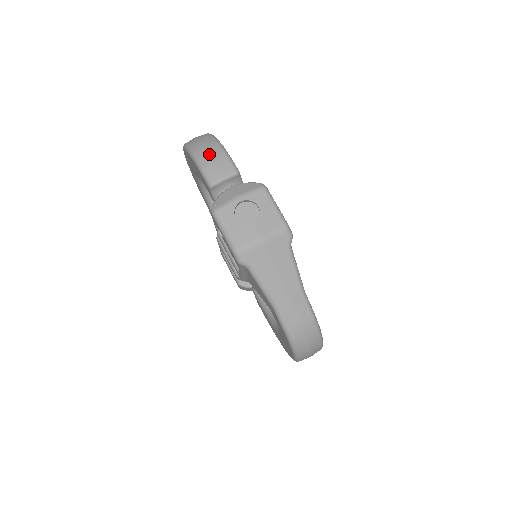
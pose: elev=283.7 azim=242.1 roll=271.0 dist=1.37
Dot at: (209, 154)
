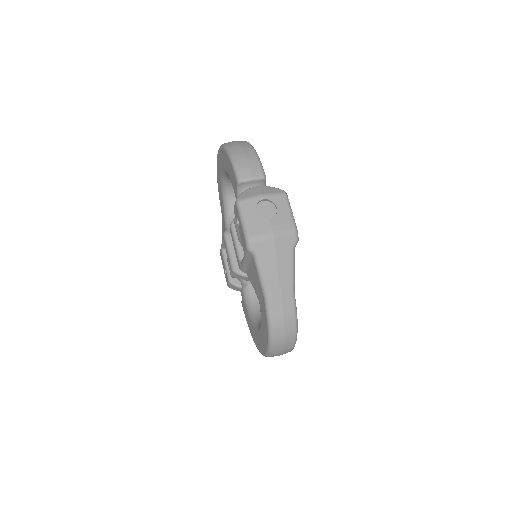
Dot at: (244, 156)
